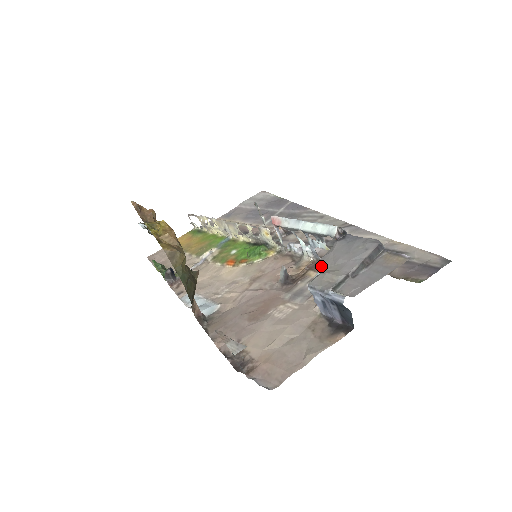
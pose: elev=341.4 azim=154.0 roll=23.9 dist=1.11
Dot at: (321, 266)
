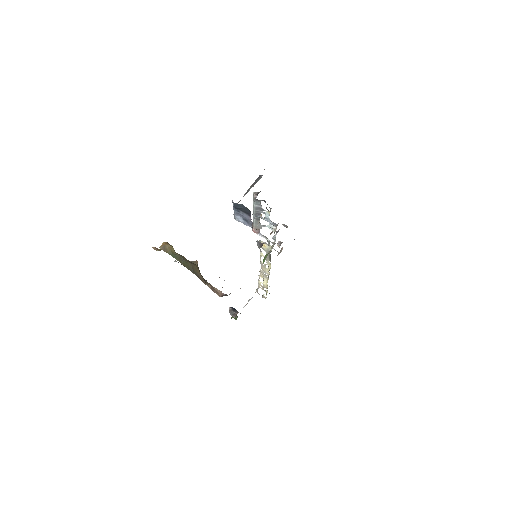
Dot at: occluded
